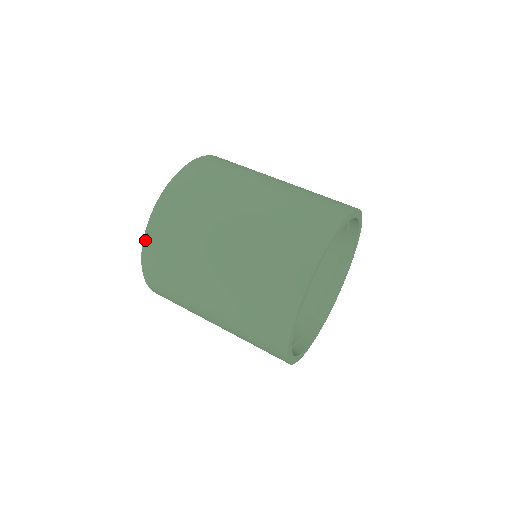
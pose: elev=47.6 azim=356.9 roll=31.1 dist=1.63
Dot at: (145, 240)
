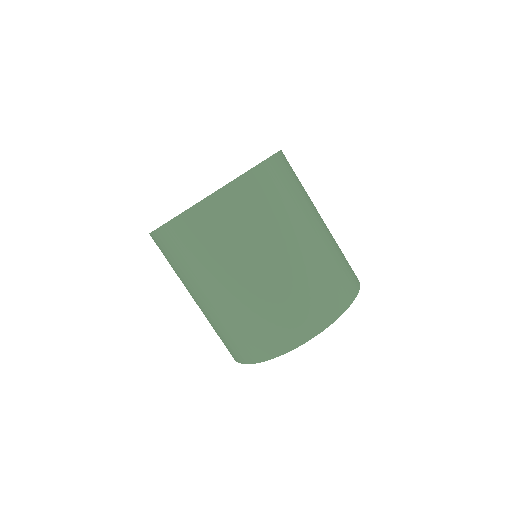
Dot at: (247, 174)
